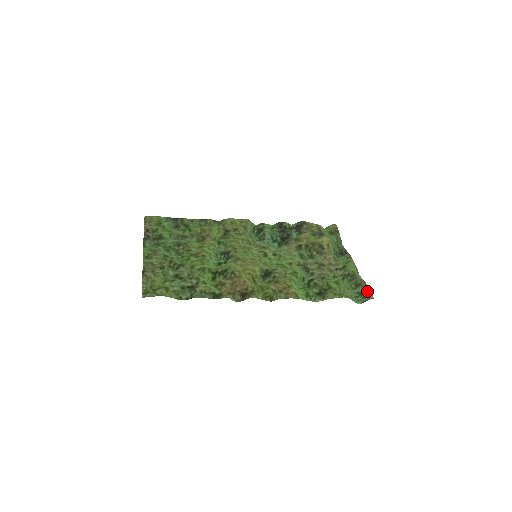
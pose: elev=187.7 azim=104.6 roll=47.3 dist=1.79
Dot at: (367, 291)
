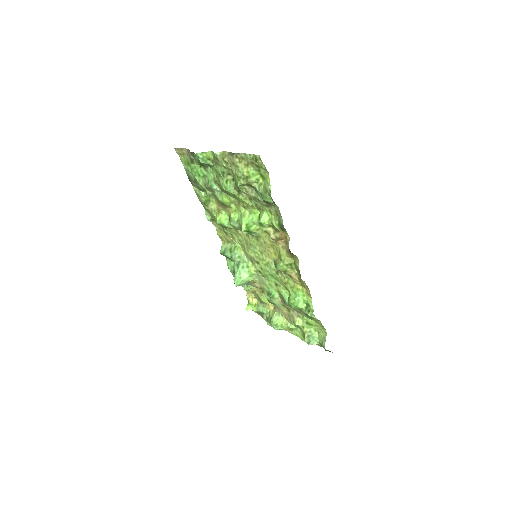
Dot at: occluded
